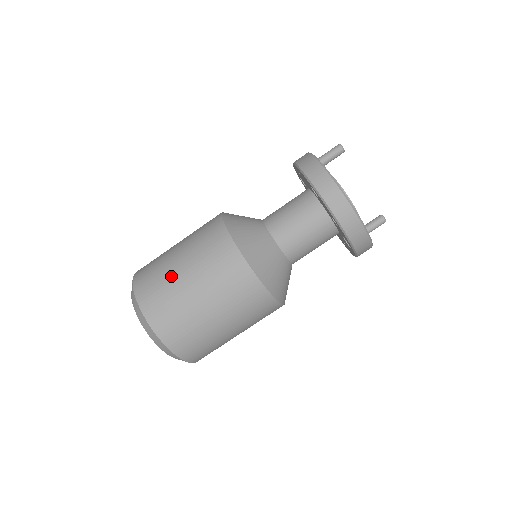
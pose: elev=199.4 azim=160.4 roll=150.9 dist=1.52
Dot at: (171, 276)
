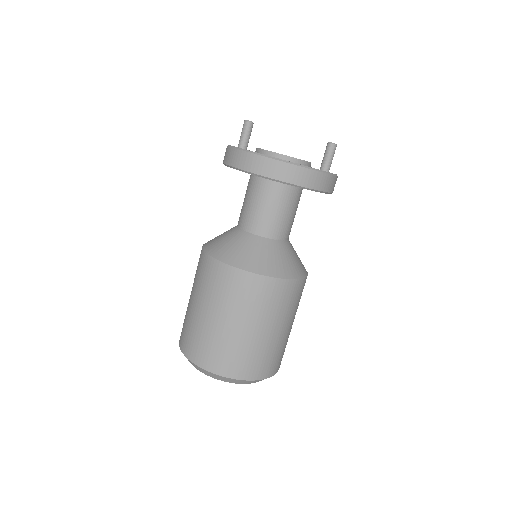
Dot at: (191, 316)
